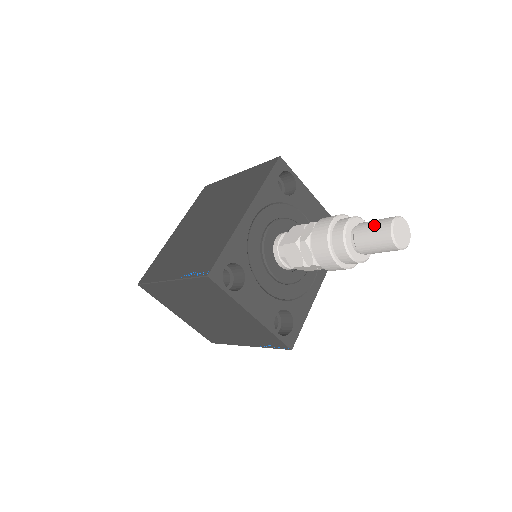
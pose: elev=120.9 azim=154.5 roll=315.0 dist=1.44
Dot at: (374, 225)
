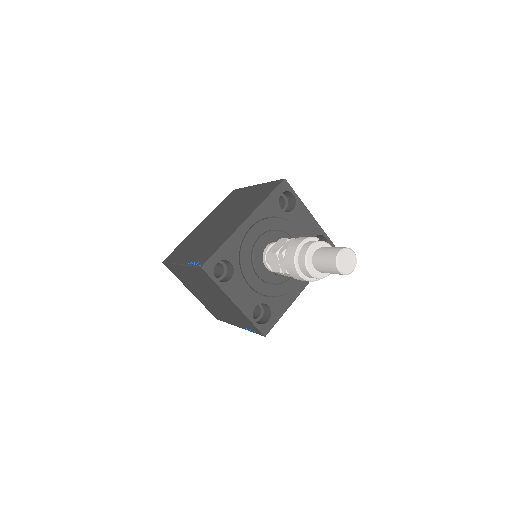
Dot at: (328, 251)
